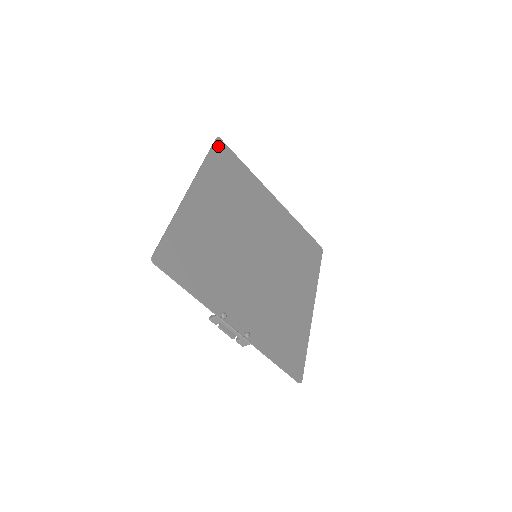
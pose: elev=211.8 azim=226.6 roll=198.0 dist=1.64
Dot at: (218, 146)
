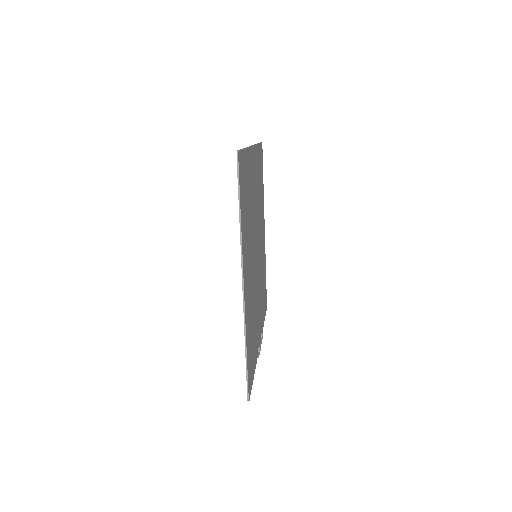
Dot at: (240, 171)
